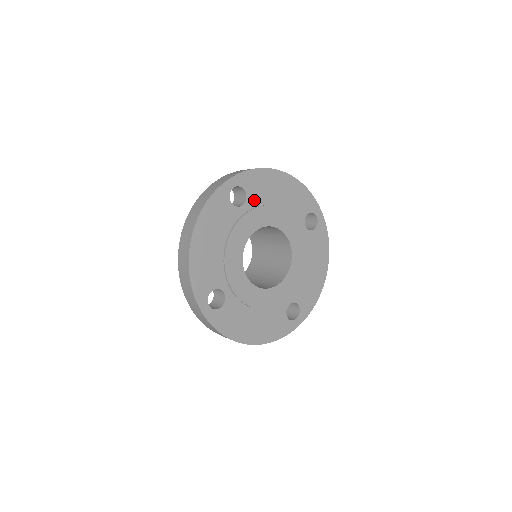
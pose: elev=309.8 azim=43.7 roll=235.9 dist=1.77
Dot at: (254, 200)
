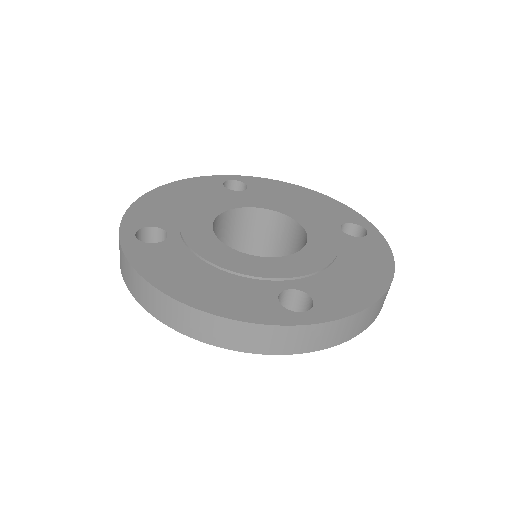
Dot at: (258, 193)
